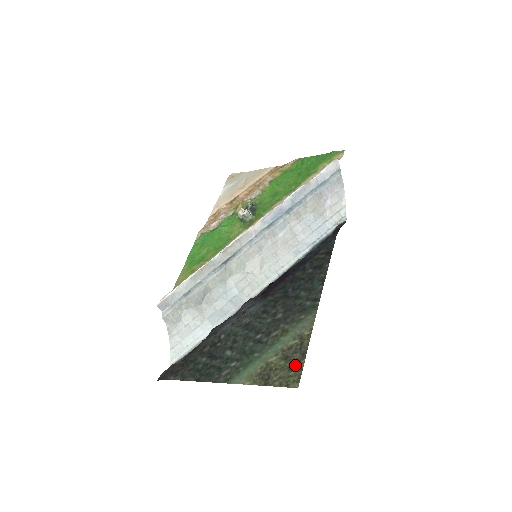
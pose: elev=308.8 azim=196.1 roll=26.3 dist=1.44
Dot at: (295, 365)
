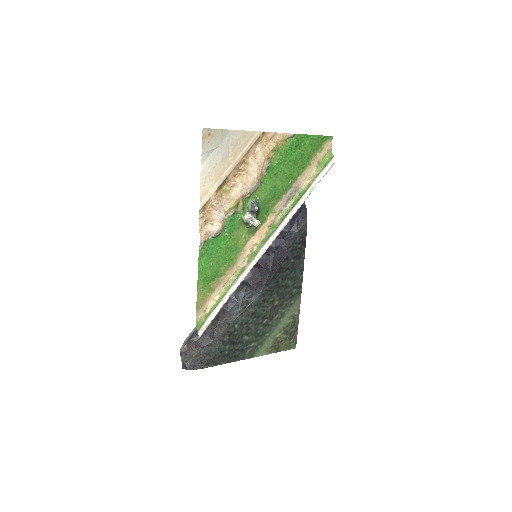
Dot at: (293, 336)
